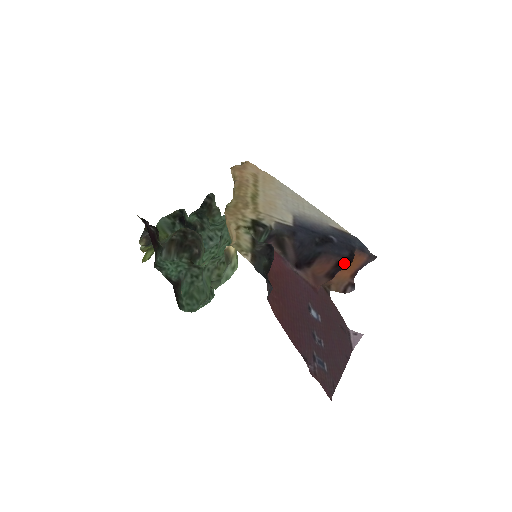
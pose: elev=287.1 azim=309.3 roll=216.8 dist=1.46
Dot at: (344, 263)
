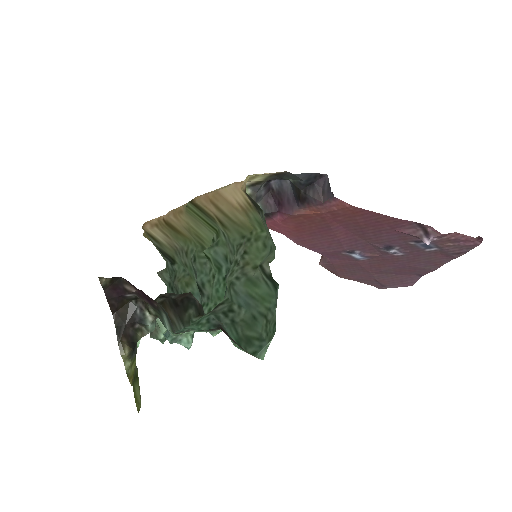
Dot at: occluded
